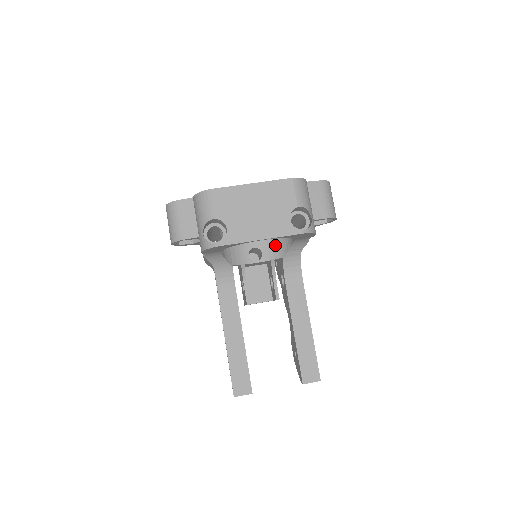
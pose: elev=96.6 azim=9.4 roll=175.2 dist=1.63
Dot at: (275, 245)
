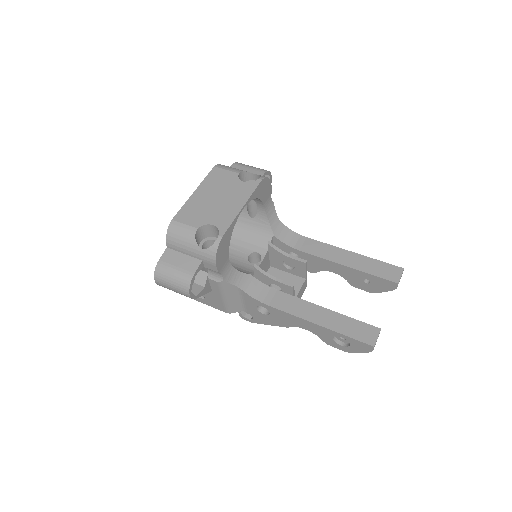
Dot at: (258, 237)
